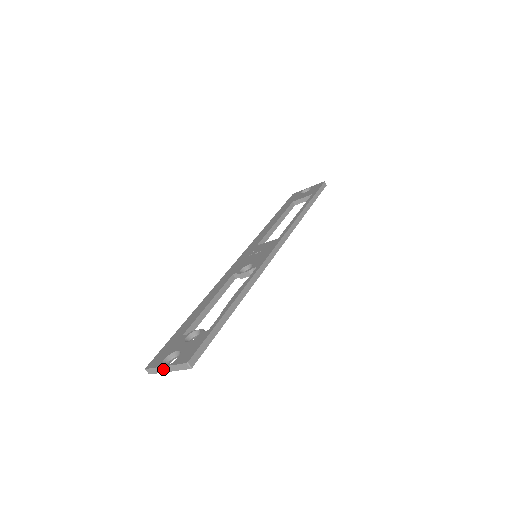
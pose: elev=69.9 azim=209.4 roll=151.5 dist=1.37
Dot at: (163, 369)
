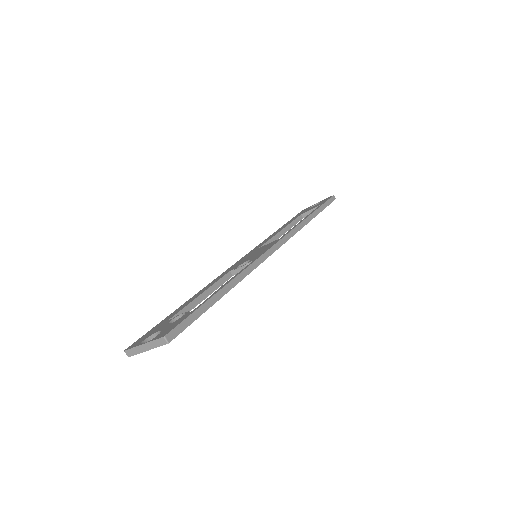
Dot at: (141, 348)
